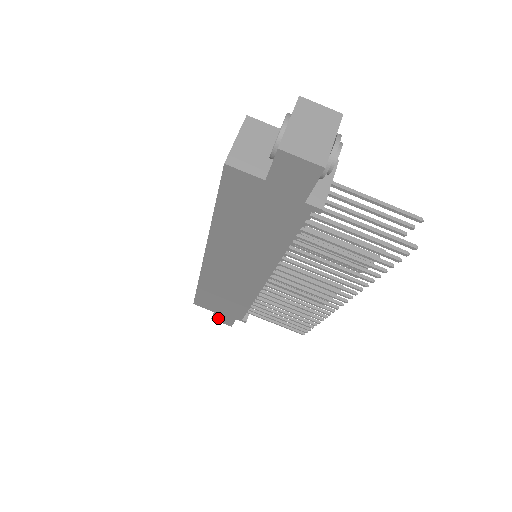
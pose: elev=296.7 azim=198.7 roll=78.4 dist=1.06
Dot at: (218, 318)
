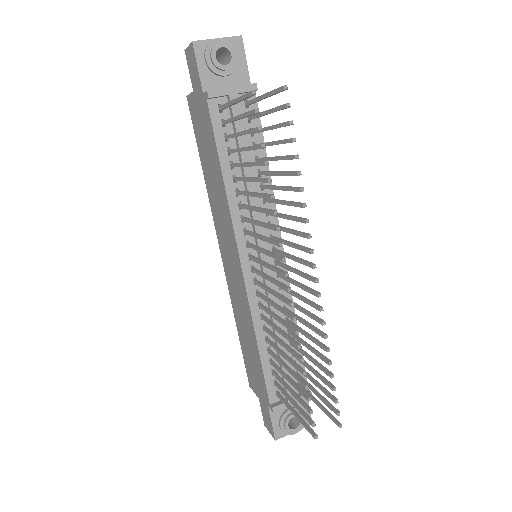
Dot at: (265, 418)
